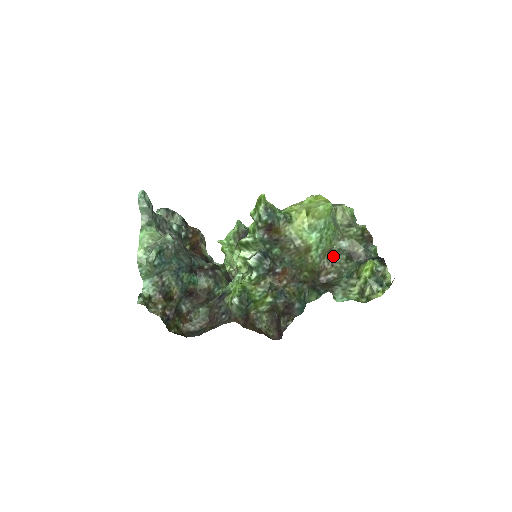
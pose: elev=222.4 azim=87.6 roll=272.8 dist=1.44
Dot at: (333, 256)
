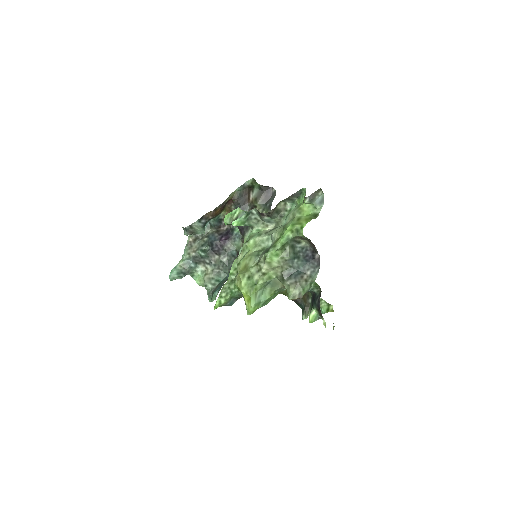
Dot at: occluded
